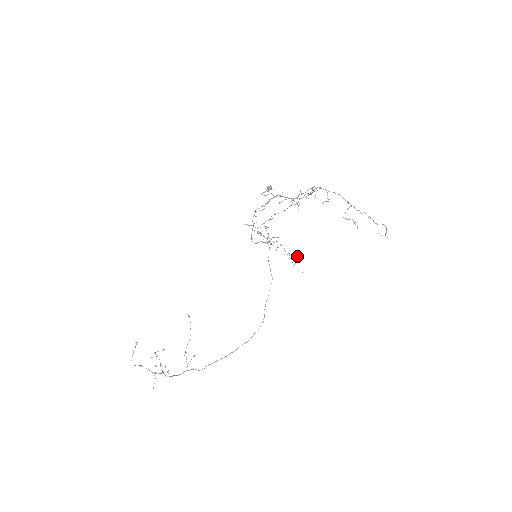
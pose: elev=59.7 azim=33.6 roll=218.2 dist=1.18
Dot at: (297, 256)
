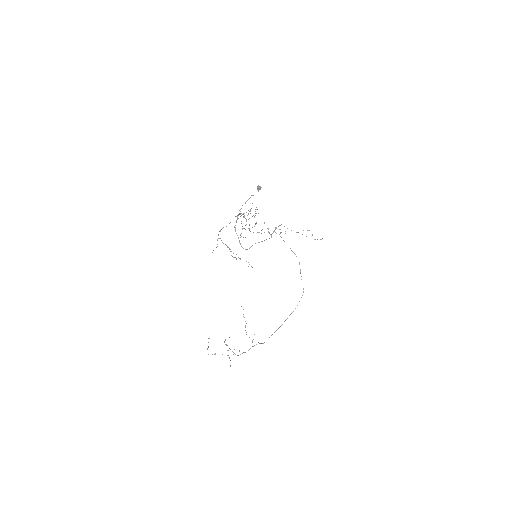
Dot at: (308, 230)
